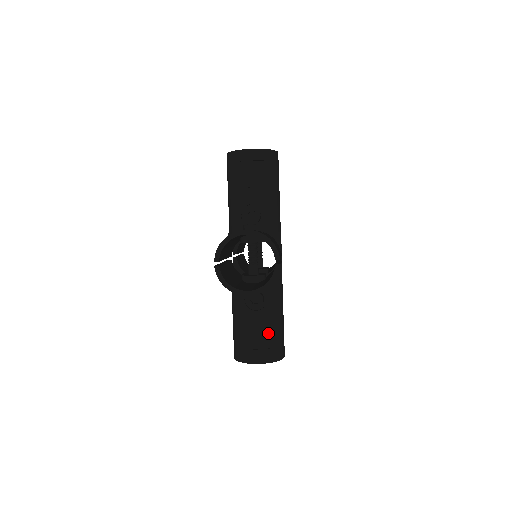
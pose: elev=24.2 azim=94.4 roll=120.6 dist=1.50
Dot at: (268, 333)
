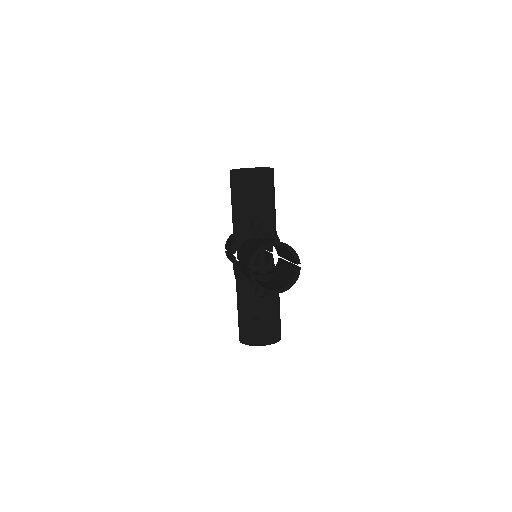
Dot at: (272, 320)
